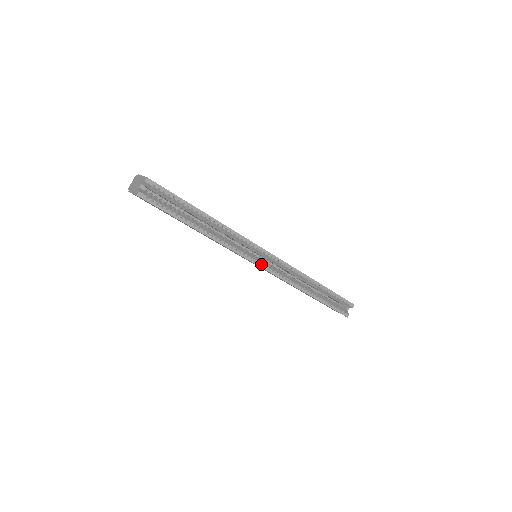
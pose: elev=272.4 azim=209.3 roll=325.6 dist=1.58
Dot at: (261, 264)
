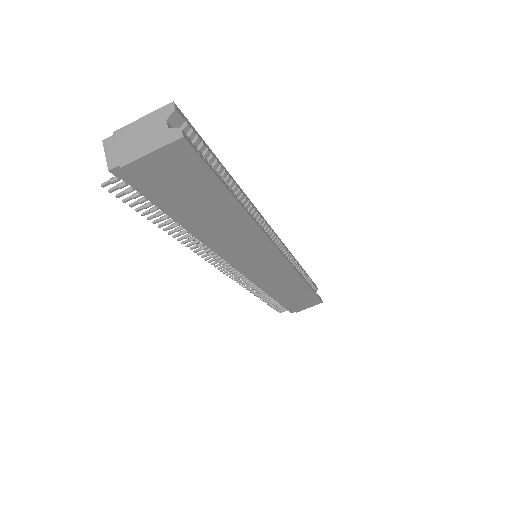
Dot at: occluded
